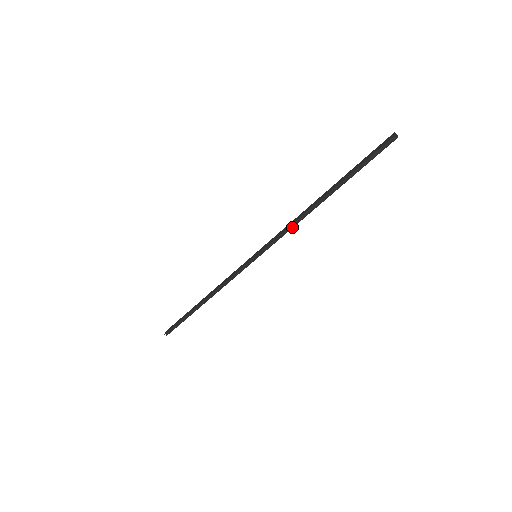
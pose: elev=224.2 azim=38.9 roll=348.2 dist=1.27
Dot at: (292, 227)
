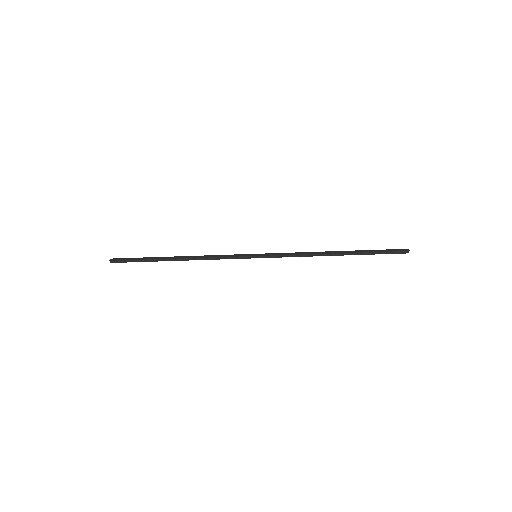
Dot at: (302, 256)
